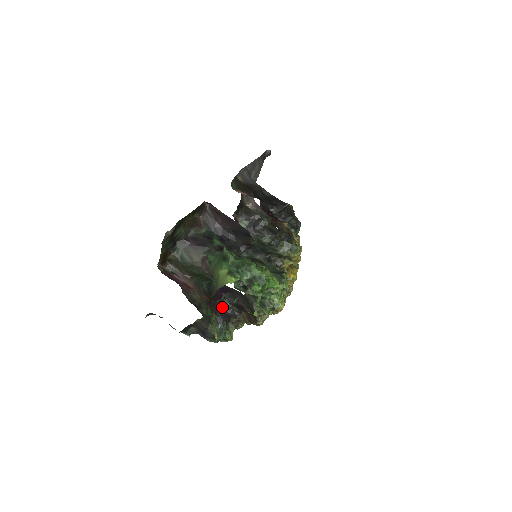
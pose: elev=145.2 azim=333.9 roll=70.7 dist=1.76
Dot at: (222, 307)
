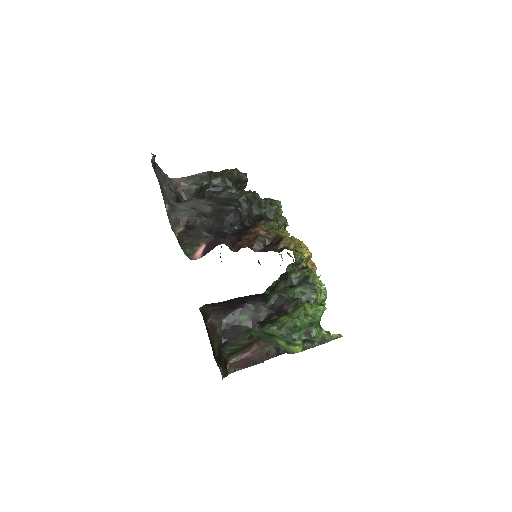
Dot at: occluded
